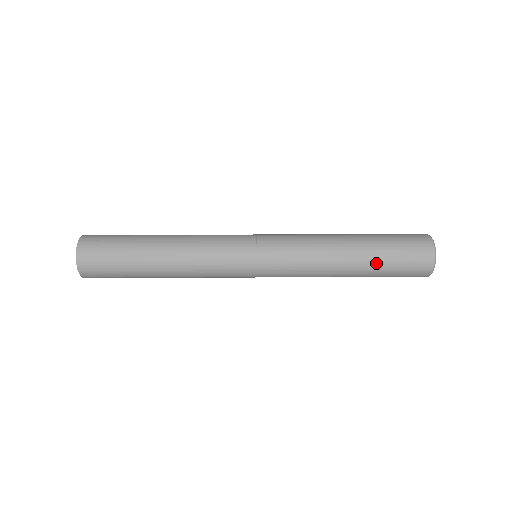
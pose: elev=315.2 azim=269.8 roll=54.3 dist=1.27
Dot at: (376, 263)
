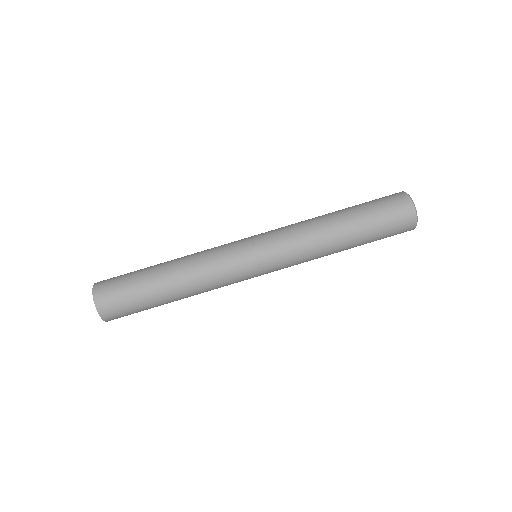
Dot at: (365, 233)
